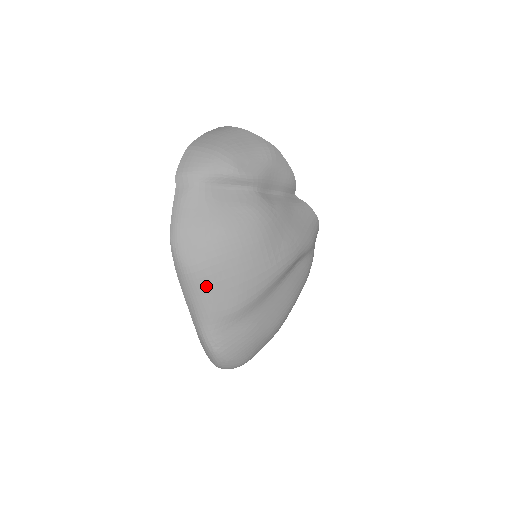
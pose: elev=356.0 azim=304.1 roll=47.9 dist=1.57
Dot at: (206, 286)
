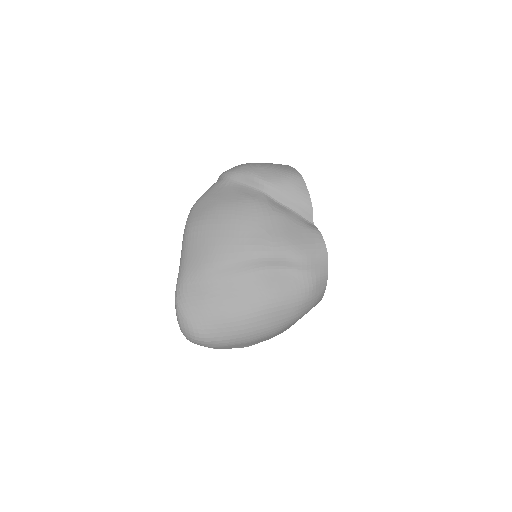
Dot at: (191, 240)
